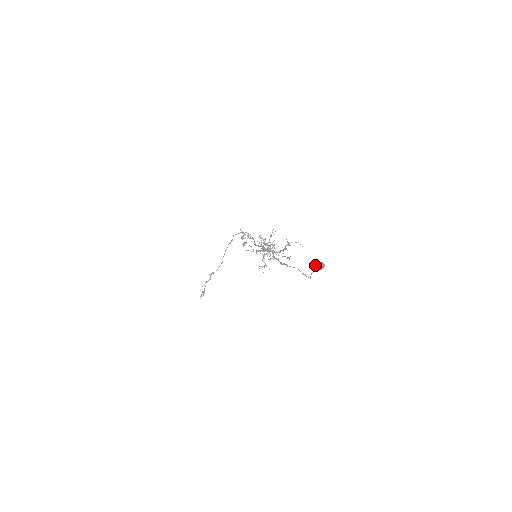
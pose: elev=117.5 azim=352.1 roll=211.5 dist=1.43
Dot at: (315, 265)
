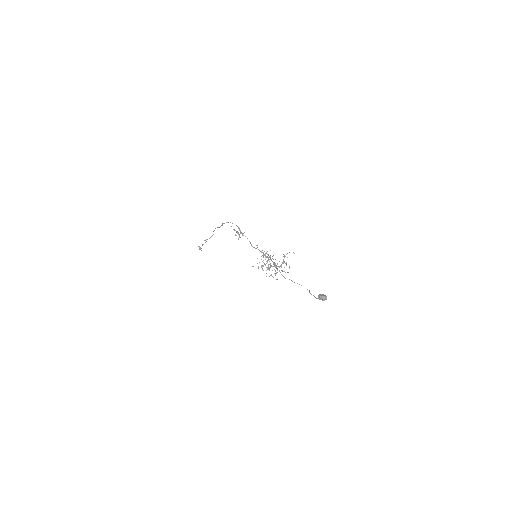
Dot at: (320, 299)
